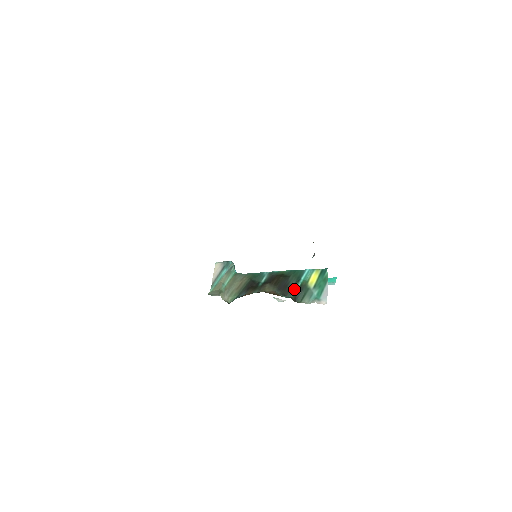
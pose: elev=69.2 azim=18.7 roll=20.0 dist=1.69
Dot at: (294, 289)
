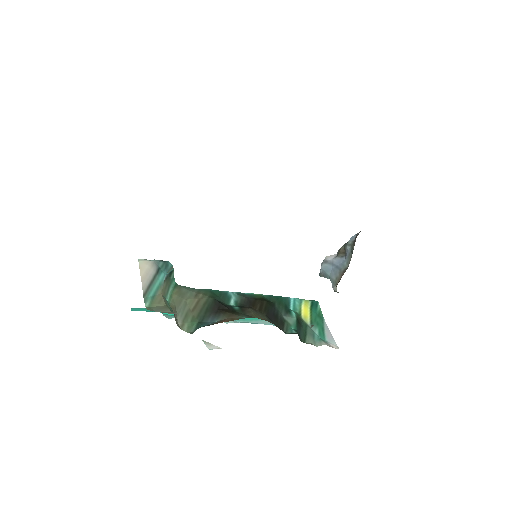
Dot at: (291, 322)
